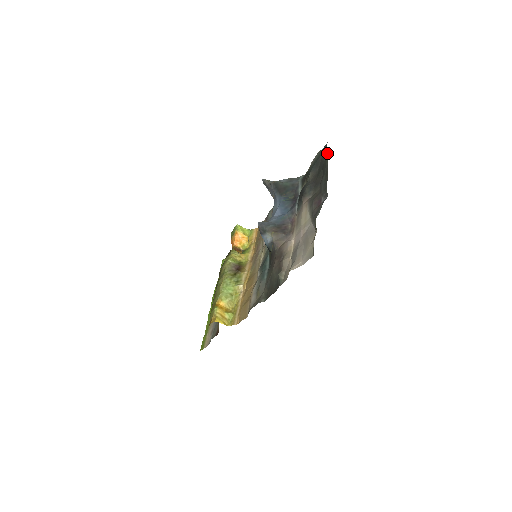
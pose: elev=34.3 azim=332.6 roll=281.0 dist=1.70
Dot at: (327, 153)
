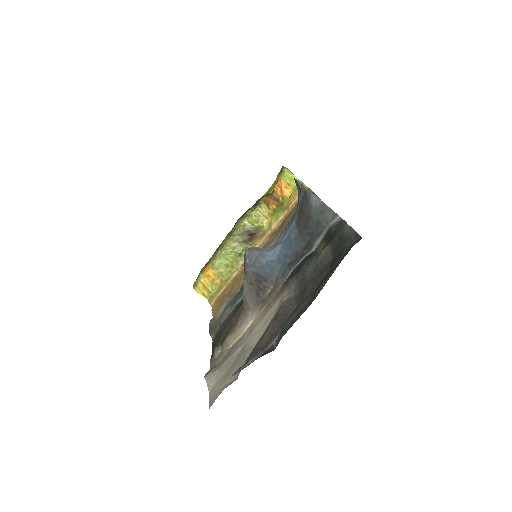
Dot at: (335, 268)
